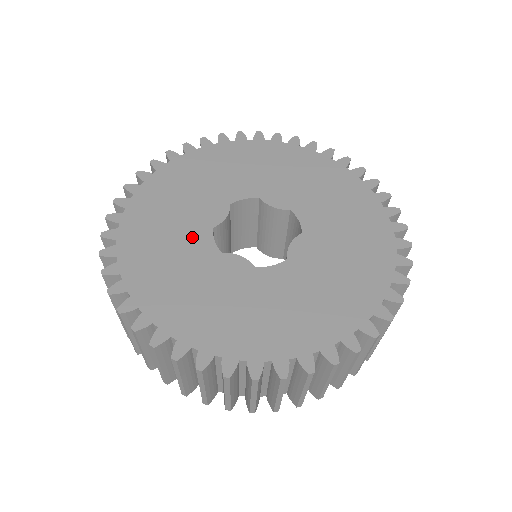
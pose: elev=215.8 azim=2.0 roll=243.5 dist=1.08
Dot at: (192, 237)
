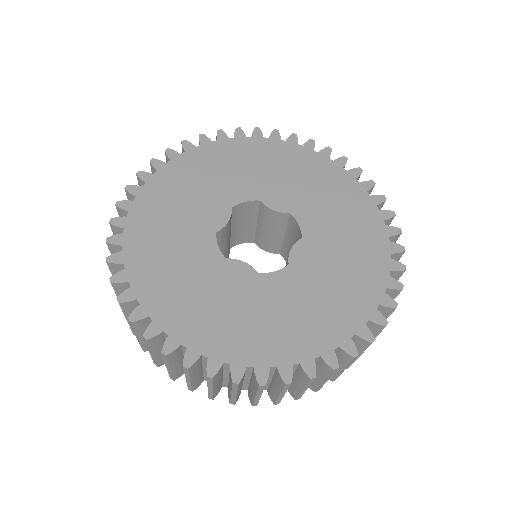
Dot at: (196, 242)
